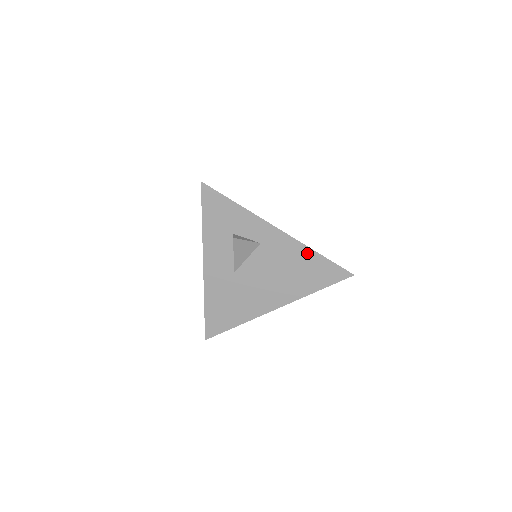
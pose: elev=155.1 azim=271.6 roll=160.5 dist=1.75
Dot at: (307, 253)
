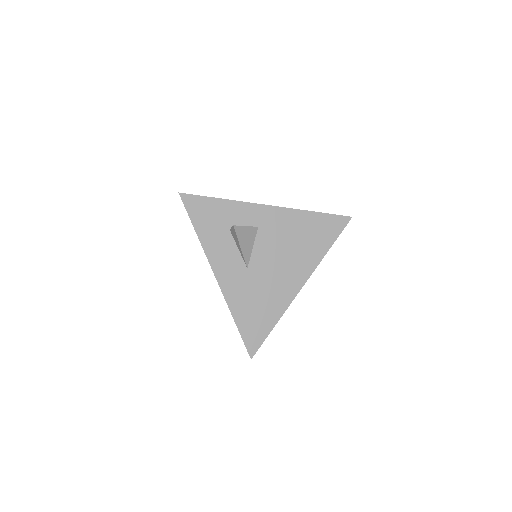
Dot at: (303, 216)
